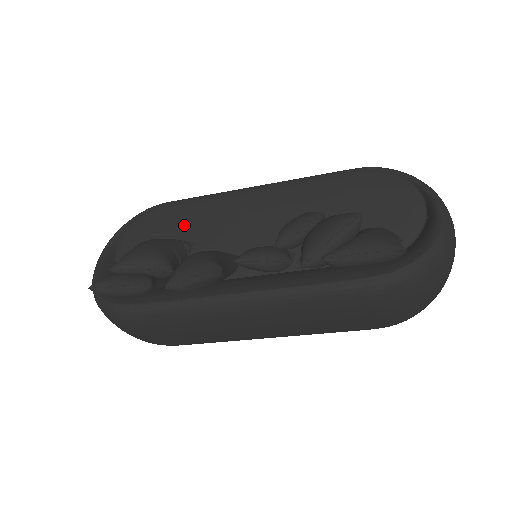
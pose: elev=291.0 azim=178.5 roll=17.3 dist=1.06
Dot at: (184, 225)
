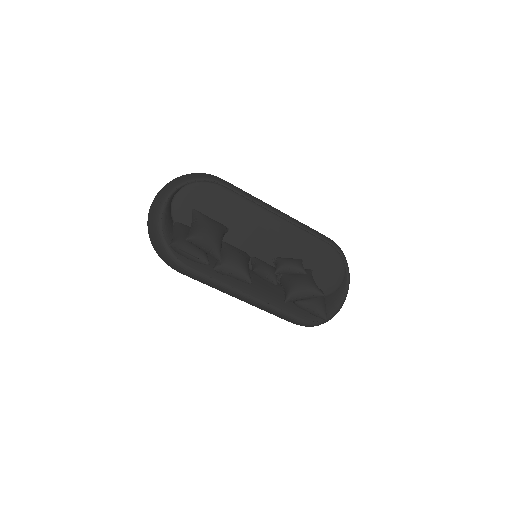
Dot at: (230, 213)
